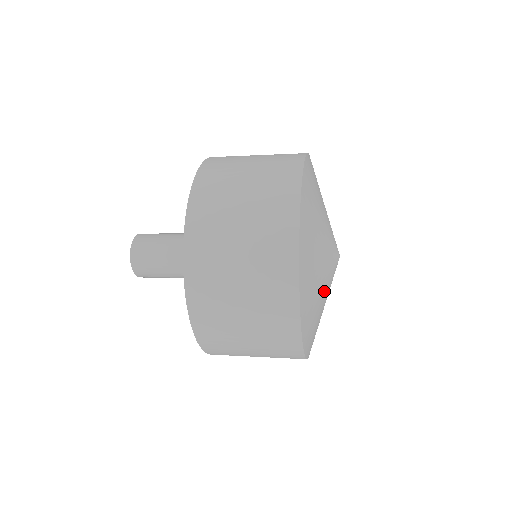
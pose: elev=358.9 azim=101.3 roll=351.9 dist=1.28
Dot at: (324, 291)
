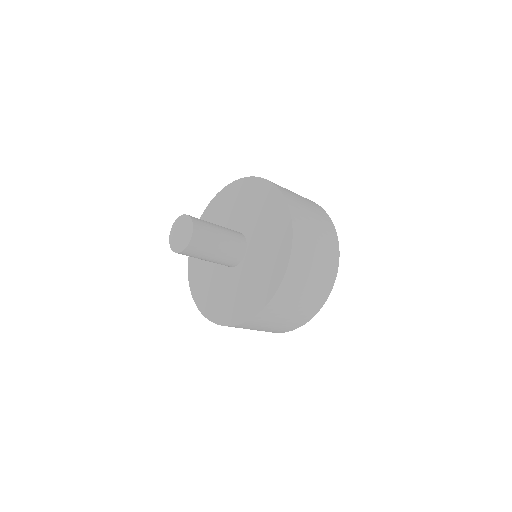
Dot at: occluded
